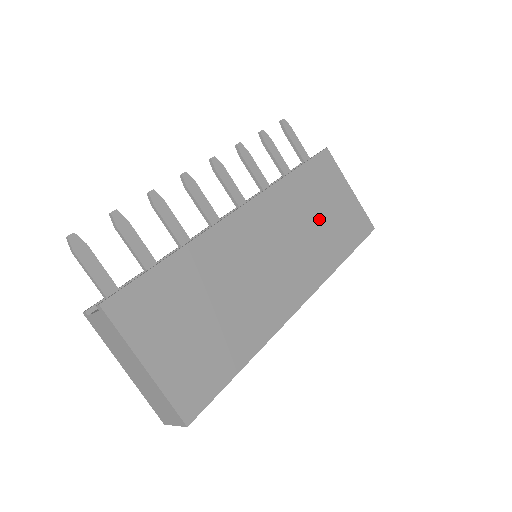
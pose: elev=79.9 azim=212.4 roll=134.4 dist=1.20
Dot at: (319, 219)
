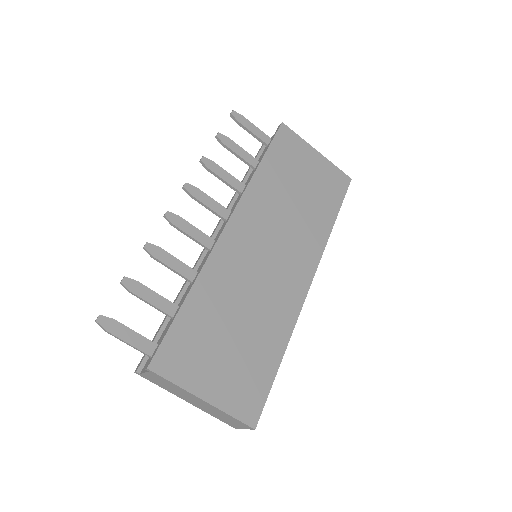
Dot at: (299, 197)
